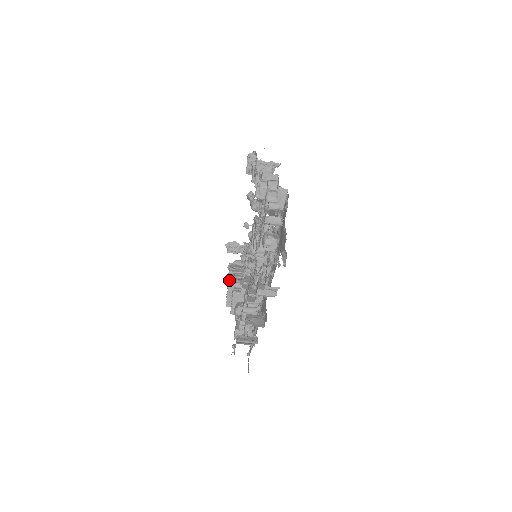
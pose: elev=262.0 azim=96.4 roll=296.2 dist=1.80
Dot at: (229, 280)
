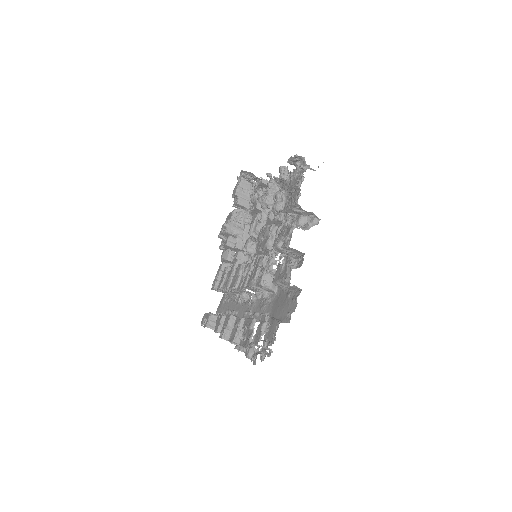
Dot at: (227, 229)
